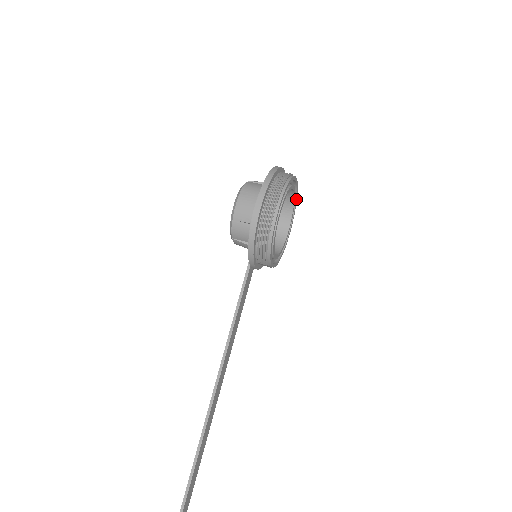
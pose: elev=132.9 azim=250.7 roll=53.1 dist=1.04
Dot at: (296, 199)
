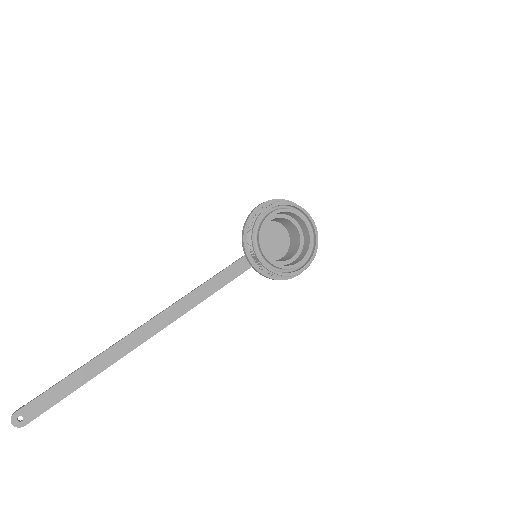
Dot at: (316, 245)
